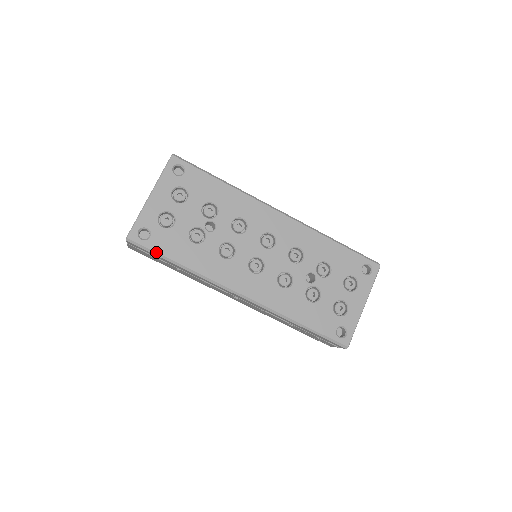
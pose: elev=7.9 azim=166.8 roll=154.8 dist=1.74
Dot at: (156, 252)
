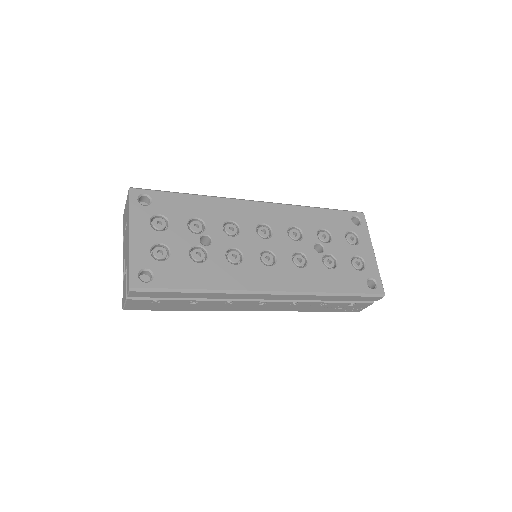
Dot at: (168, 288)
